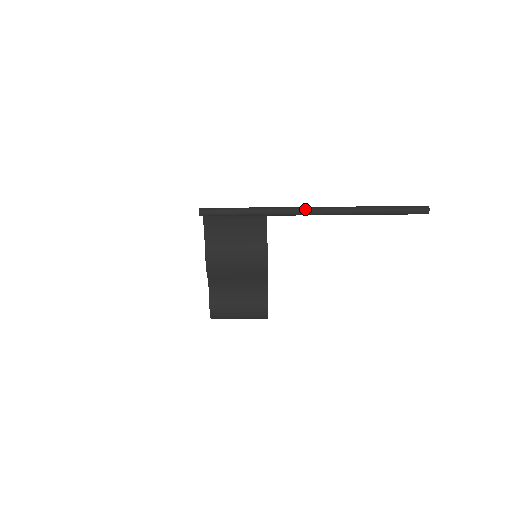
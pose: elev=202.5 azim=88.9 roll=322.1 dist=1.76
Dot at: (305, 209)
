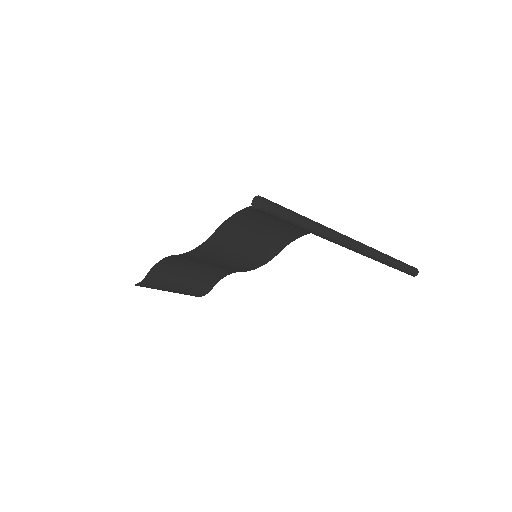
Dot at: (354, 244)
